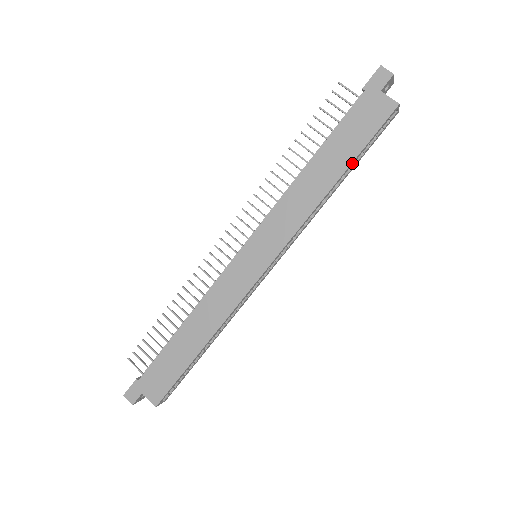
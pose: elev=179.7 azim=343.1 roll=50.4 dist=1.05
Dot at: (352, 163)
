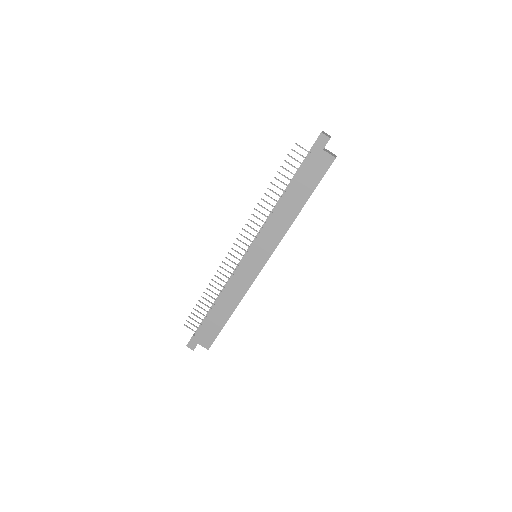
Dot at: occluded
